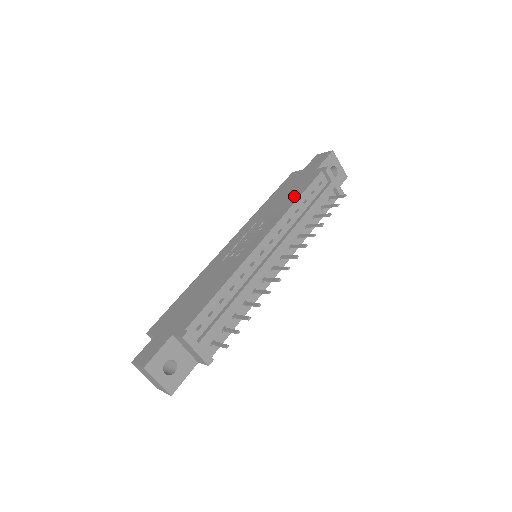
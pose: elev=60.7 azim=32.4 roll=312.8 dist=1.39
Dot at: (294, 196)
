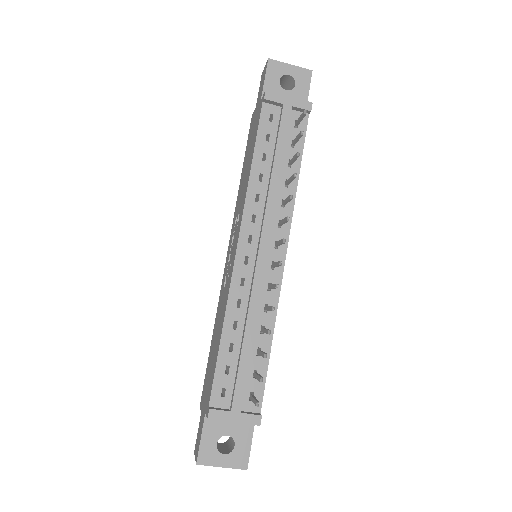
Dot at: (250, 160)
